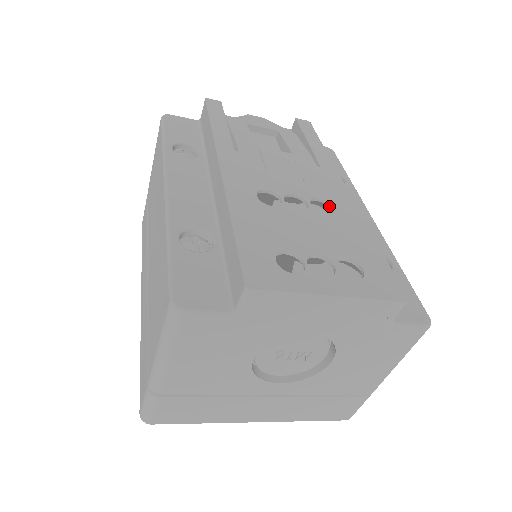
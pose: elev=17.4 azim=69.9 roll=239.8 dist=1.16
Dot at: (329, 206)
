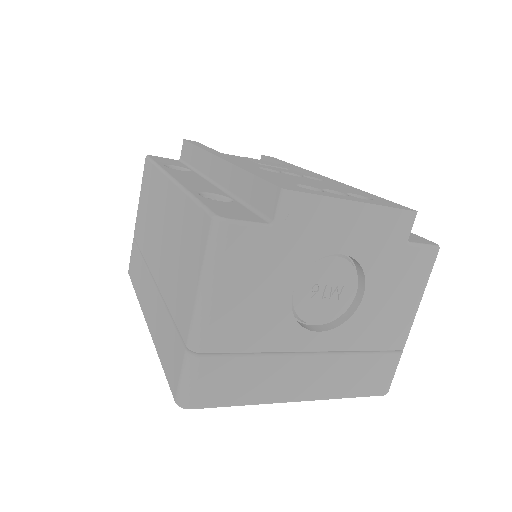
Dot at: occluded
